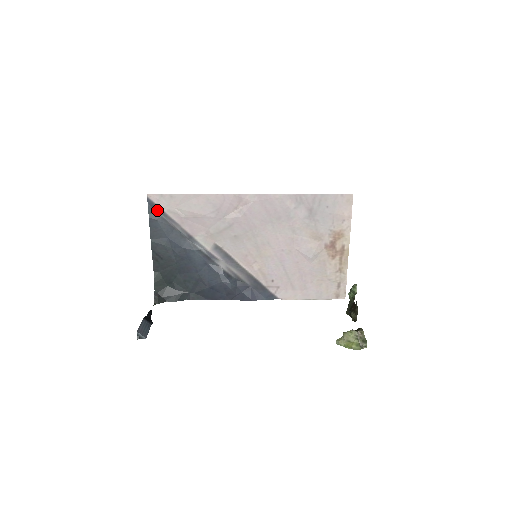
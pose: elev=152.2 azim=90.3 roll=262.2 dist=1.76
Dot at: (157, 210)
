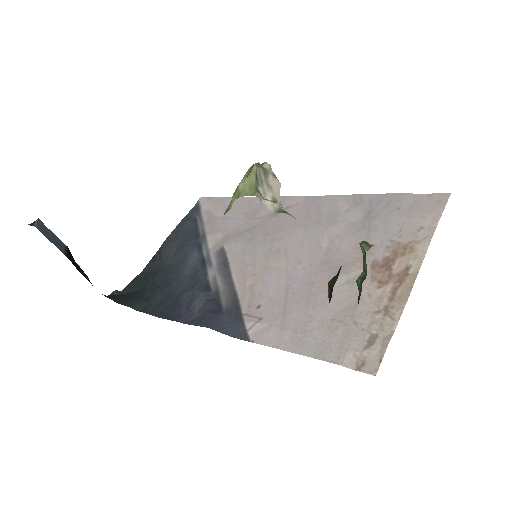
Dot at: (197, 212)
